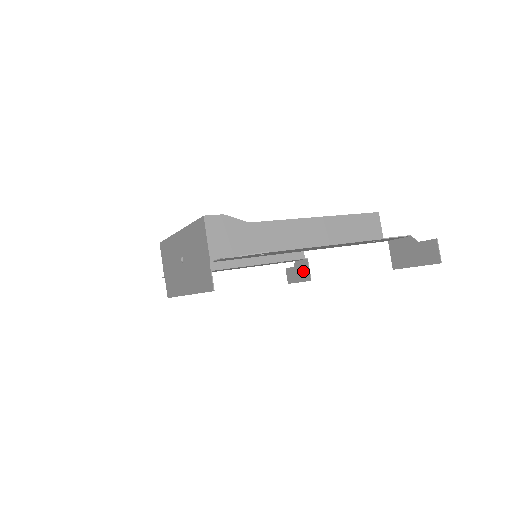
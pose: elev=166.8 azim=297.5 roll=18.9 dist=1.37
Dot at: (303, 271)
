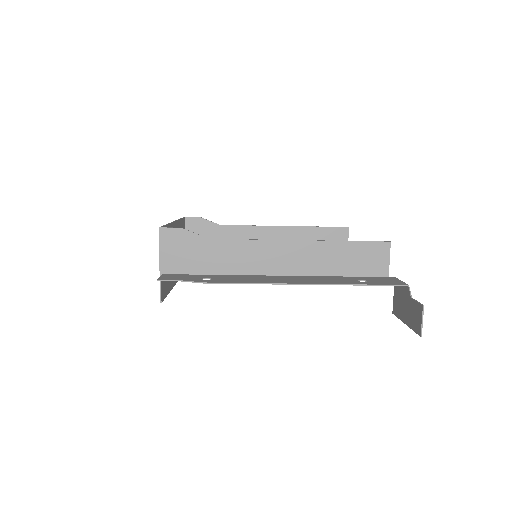
Dot at: occluded
